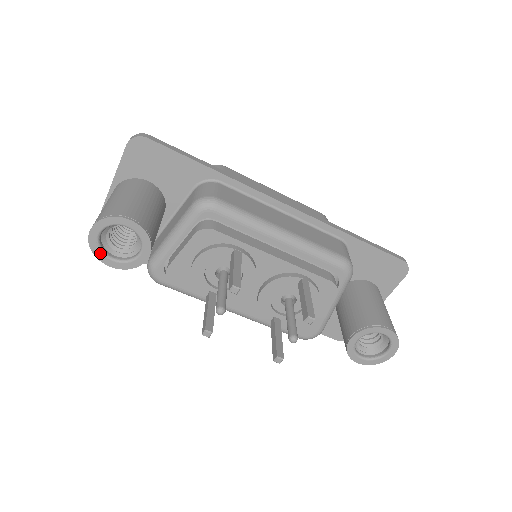
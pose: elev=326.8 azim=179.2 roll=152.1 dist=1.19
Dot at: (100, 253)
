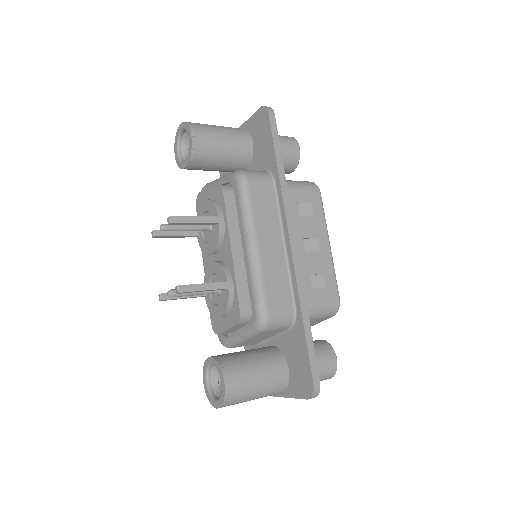
Dot at: (177, 142)
